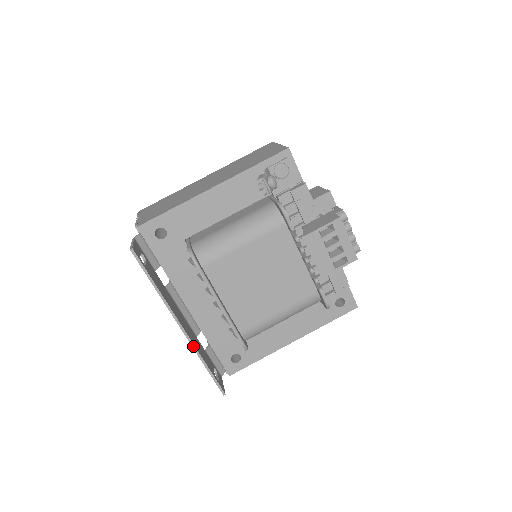
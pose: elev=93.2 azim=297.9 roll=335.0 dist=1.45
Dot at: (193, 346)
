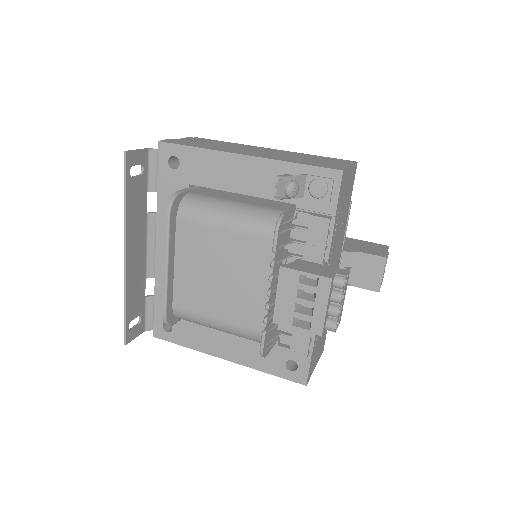
Dot at: (125, 280)
